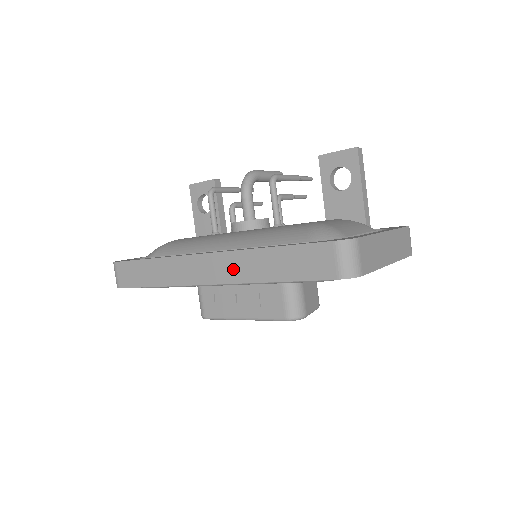
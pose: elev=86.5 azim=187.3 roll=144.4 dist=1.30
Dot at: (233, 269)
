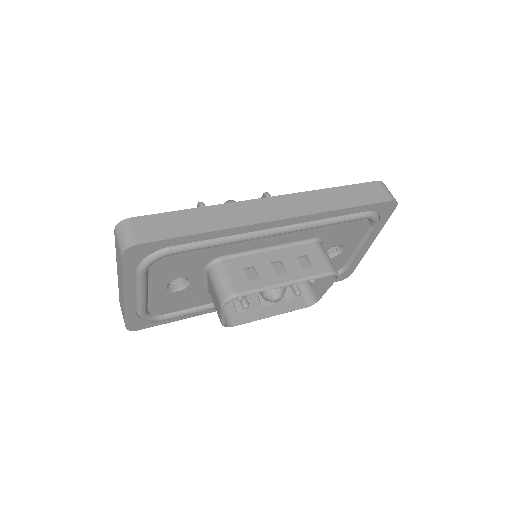
Dot at: (304, 204)
